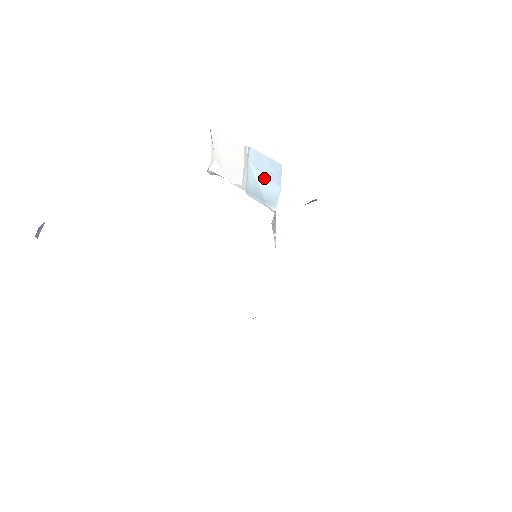
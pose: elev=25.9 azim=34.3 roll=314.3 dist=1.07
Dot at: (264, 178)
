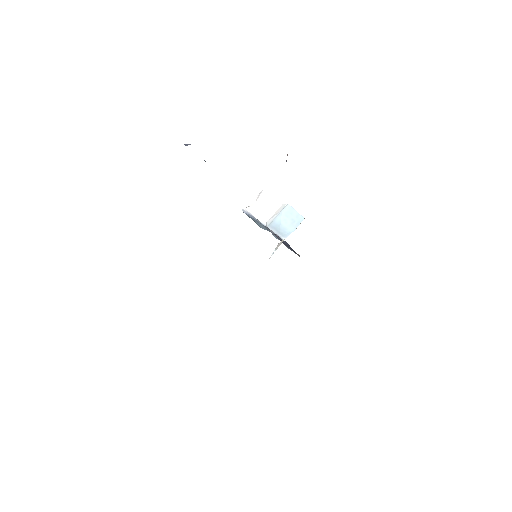
Dot at: (287, 222)
